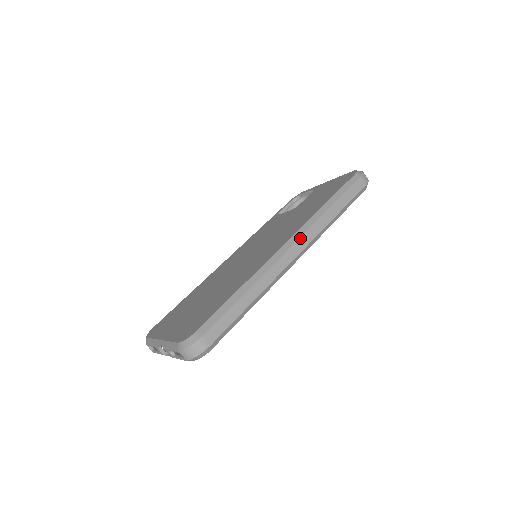
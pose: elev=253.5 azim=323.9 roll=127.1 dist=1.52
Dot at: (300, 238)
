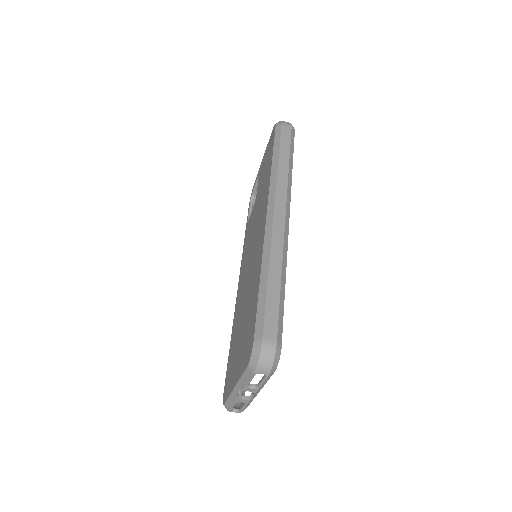
Dot at: (275, 201)
